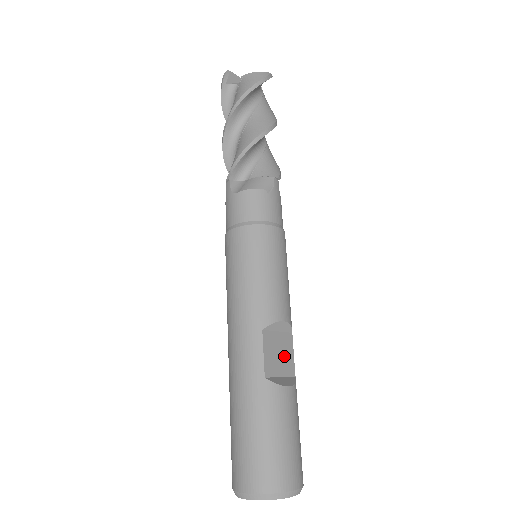
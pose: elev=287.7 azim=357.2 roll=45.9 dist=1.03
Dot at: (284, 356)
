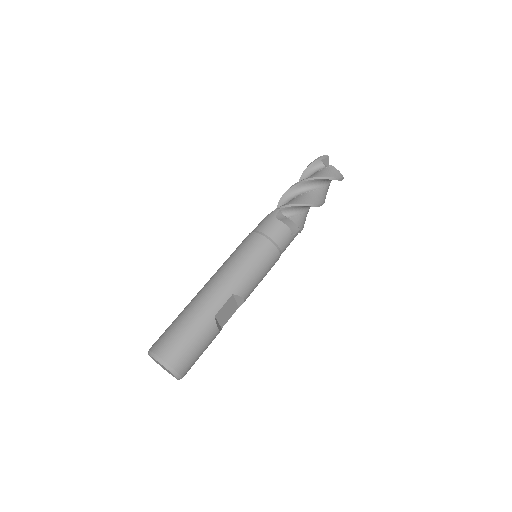
Dot at: (227, 314)
